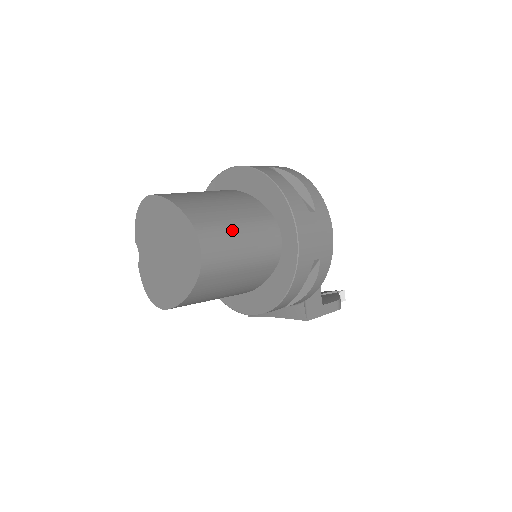
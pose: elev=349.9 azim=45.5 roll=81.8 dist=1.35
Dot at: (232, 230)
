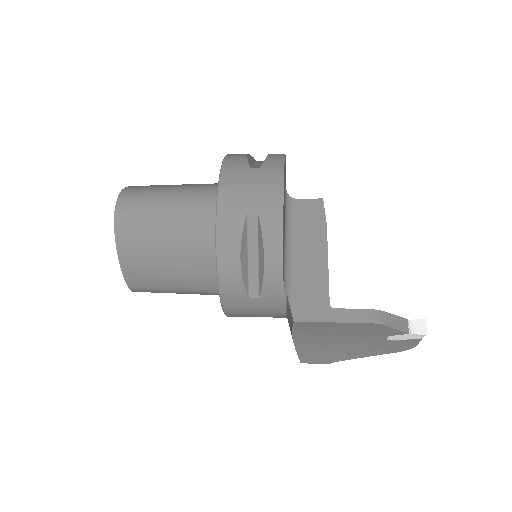
Dot at: (160, 192)
